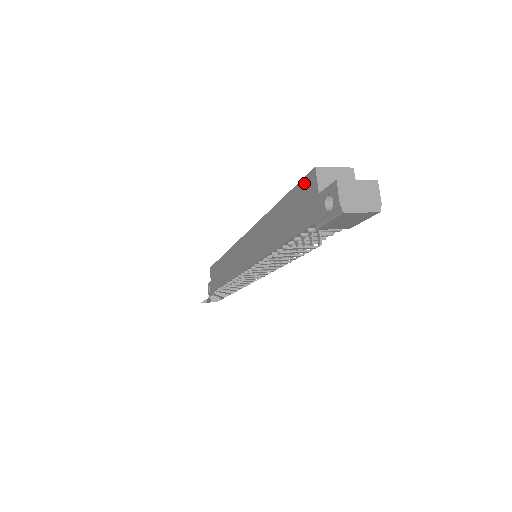
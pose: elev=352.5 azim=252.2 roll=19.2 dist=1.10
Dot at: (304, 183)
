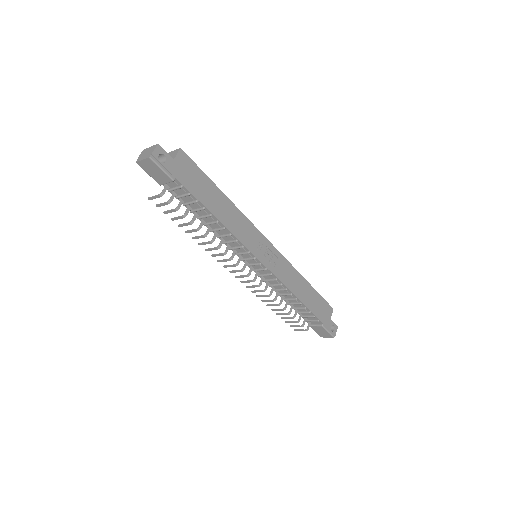
Dot at: occluded
